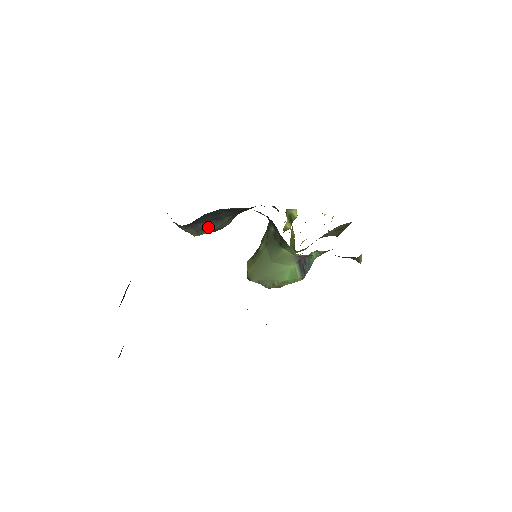
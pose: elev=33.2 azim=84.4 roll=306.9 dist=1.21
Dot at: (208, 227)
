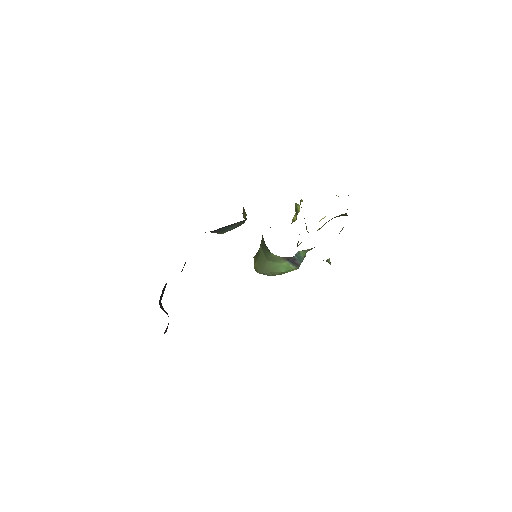
Dot at: (226, 229)
